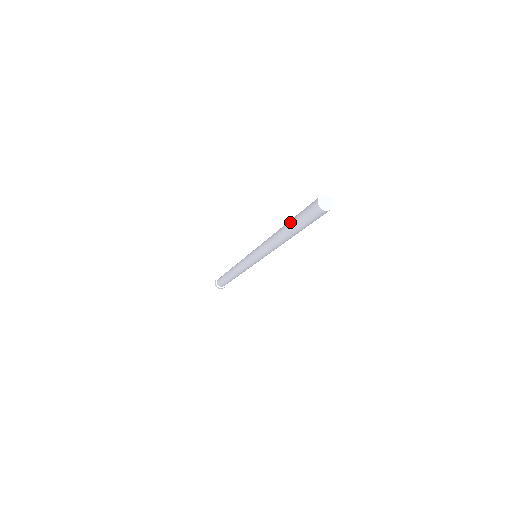
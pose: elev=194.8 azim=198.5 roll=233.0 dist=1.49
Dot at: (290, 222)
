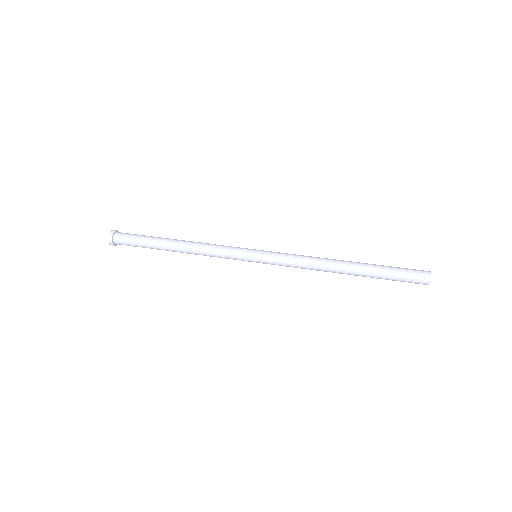
Dot at: occluded
